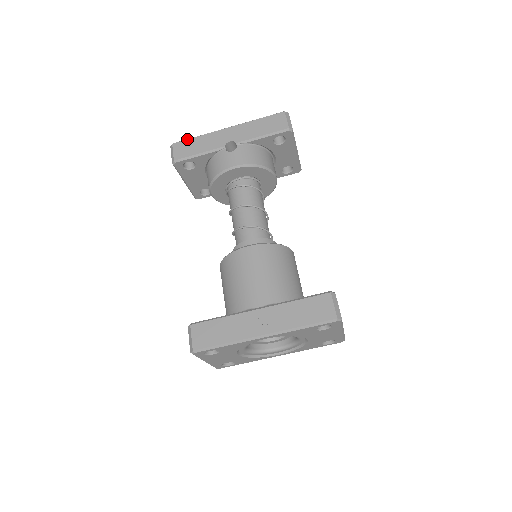
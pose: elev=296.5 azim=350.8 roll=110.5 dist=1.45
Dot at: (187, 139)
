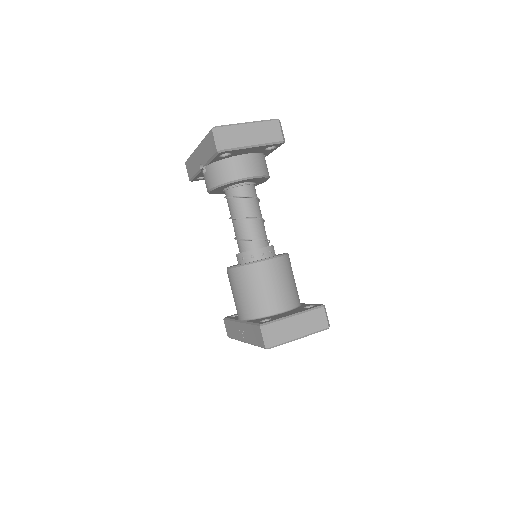
Dot at: (188, 159)
